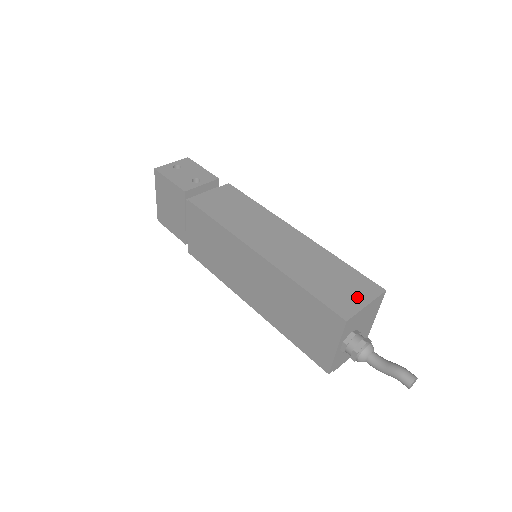
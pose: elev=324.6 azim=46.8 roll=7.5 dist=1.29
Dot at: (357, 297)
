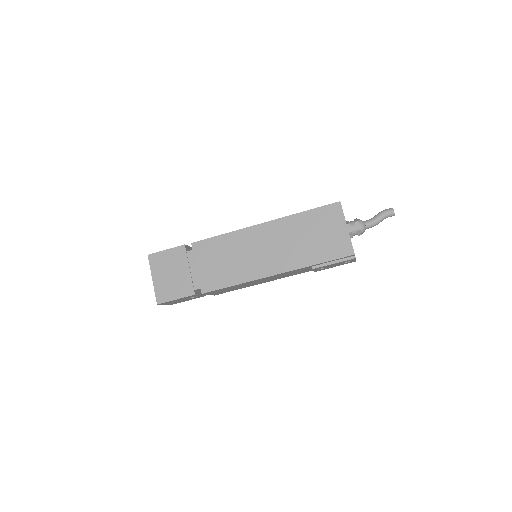
Dot at: occluded
